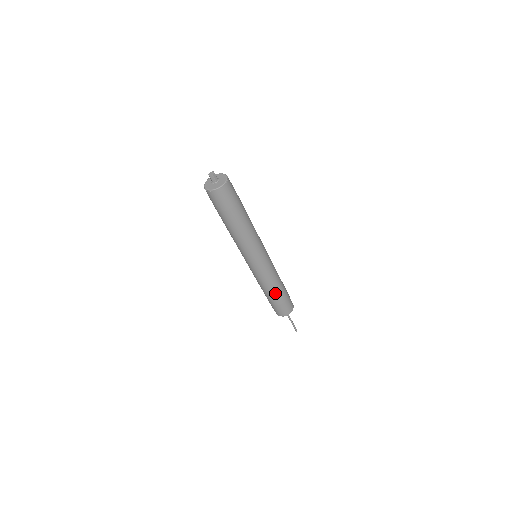
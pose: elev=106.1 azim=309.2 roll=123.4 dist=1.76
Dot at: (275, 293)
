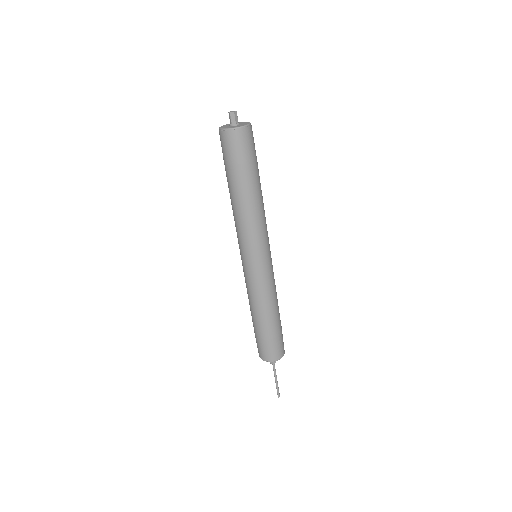
Dot at: (267, 318)
